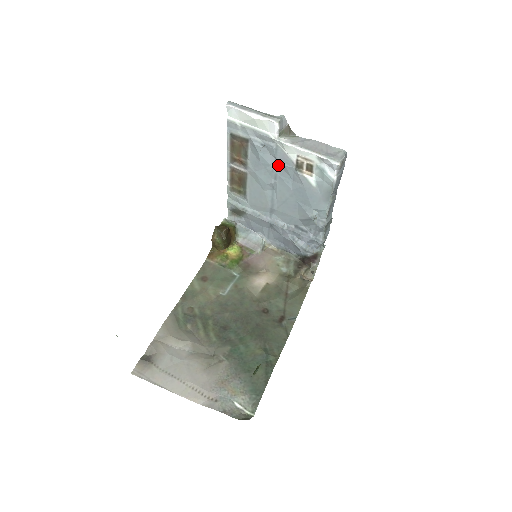
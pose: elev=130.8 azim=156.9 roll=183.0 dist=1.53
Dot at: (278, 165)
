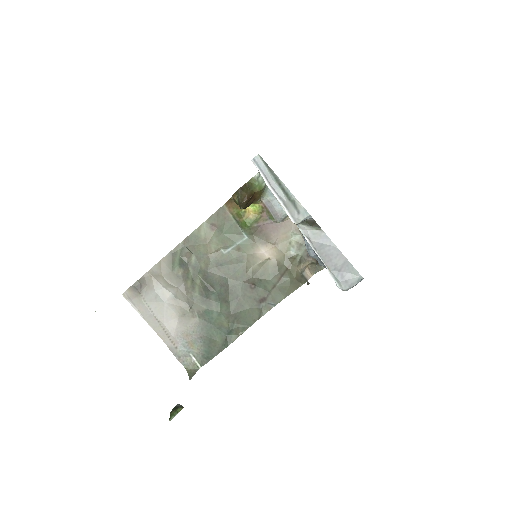
Dot at: occluded
